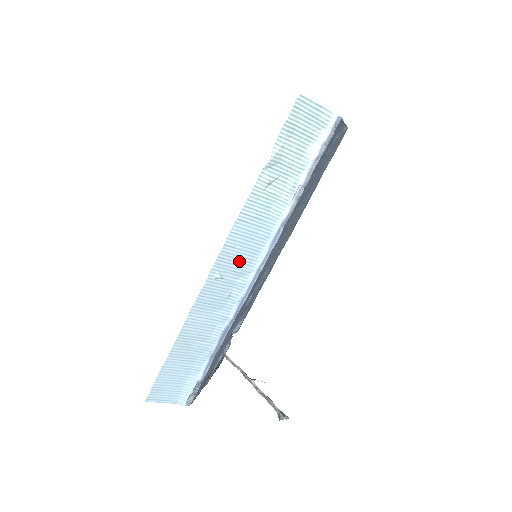
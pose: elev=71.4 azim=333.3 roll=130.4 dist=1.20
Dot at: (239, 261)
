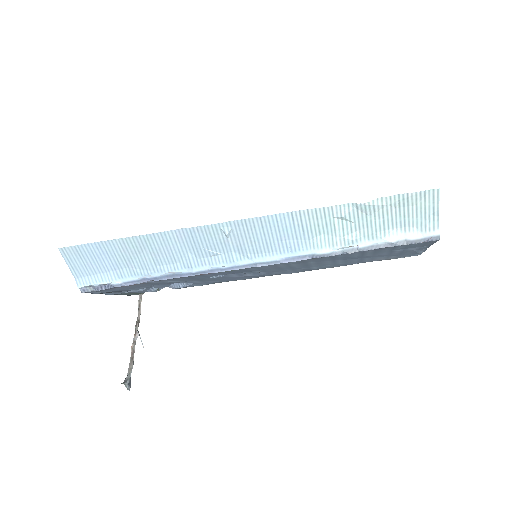
Dot at: (253, 241)
